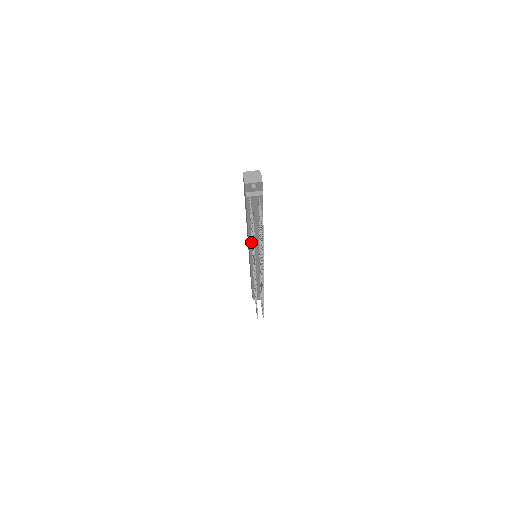
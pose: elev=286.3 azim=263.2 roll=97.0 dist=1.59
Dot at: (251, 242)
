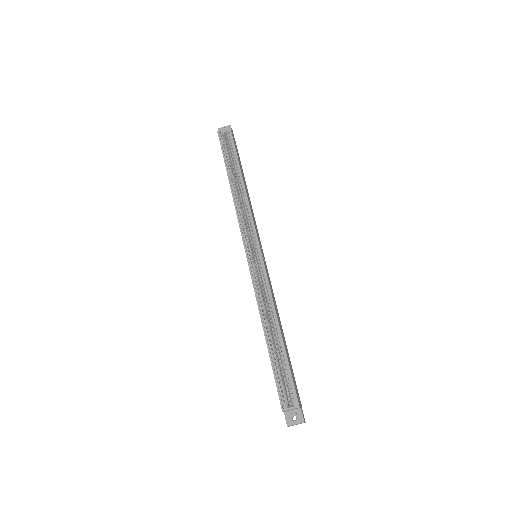
Dot at: occluded
